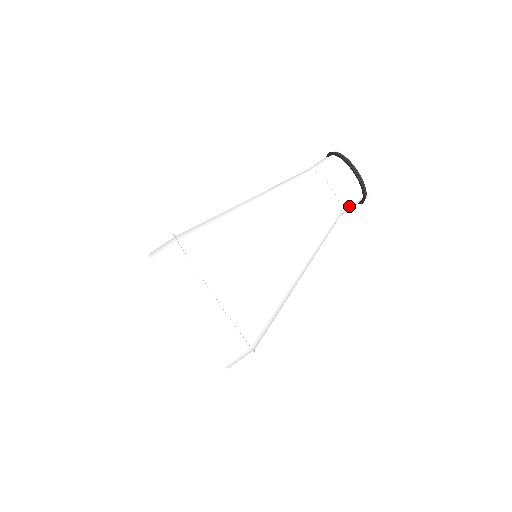
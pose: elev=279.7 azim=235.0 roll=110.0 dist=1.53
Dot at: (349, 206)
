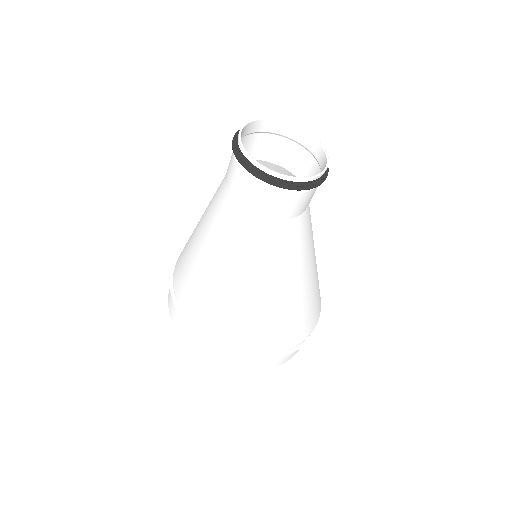
Dot at: (306, 203)
